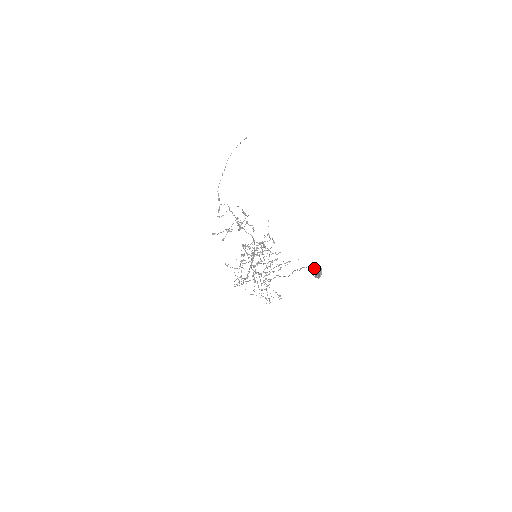
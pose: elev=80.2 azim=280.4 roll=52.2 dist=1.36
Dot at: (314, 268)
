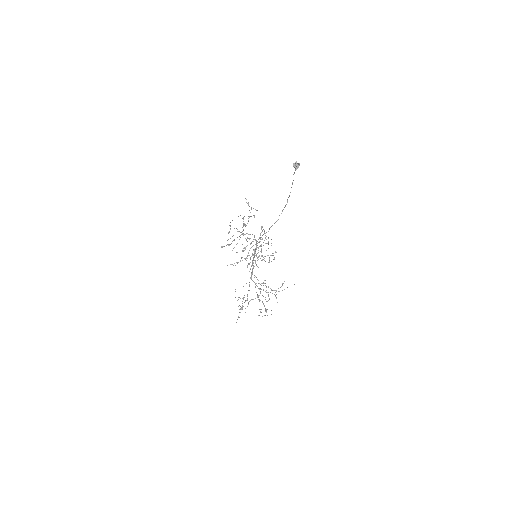
Dot at: (294, 163)
